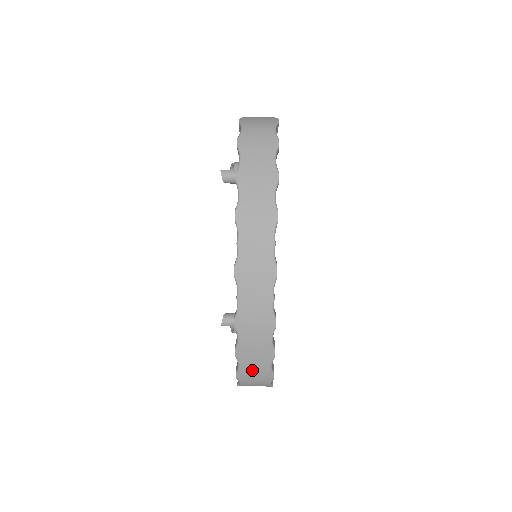
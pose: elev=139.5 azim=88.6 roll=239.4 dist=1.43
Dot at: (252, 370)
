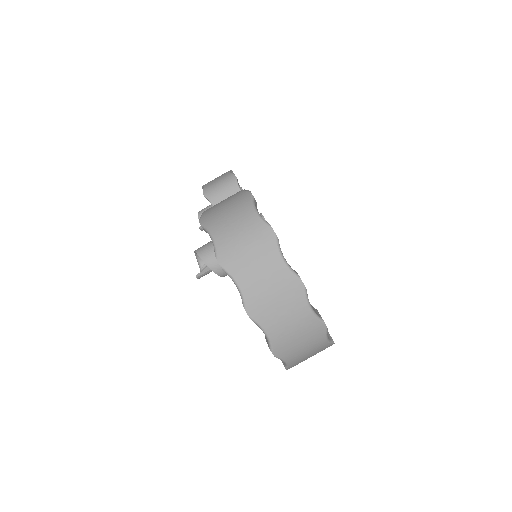
Dot at: occluded
